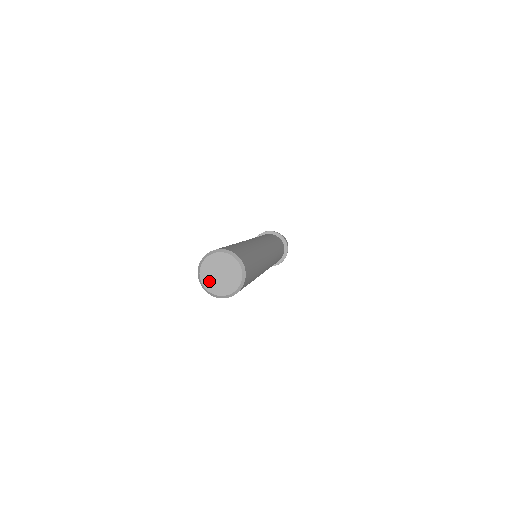
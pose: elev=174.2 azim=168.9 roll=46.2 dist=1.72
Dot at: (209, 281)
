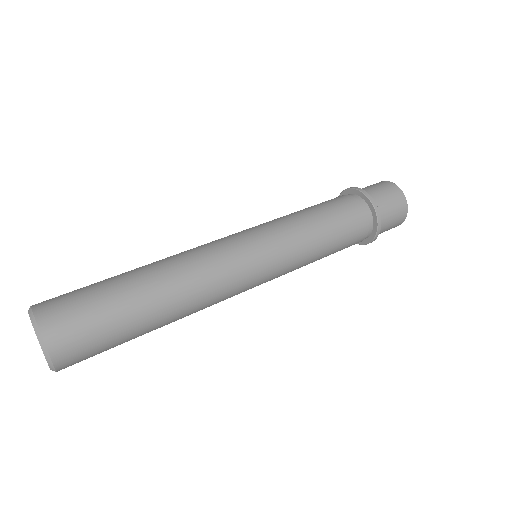
Dot at: occluded
